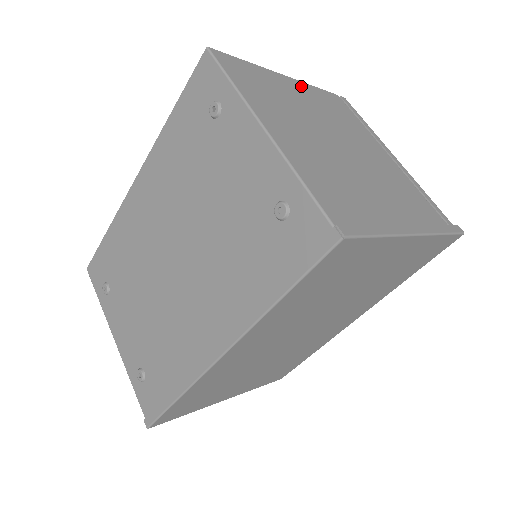
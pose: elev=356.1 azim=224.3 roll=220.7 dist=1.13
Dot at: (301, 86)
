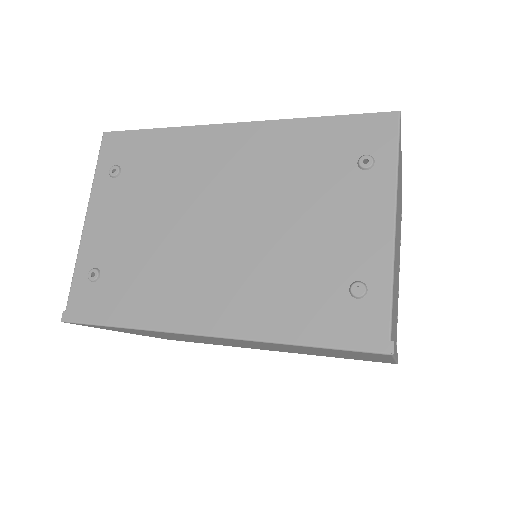
Dot at: (401, 178)
